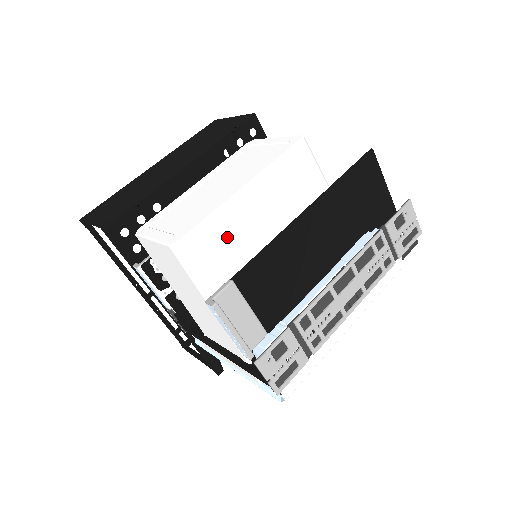
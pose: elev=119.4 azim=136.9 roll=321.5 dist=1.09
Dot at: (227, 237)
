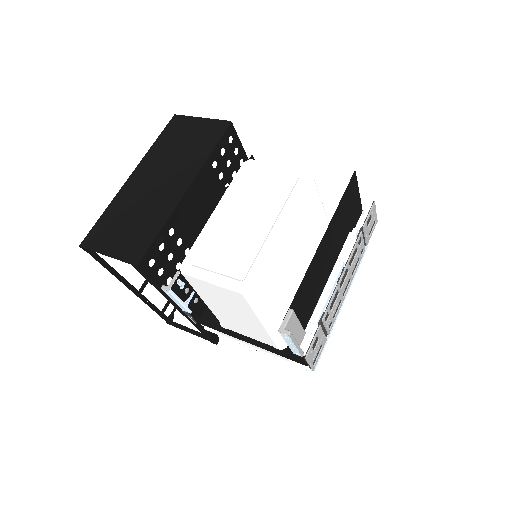
Dot at: (274, 271)
